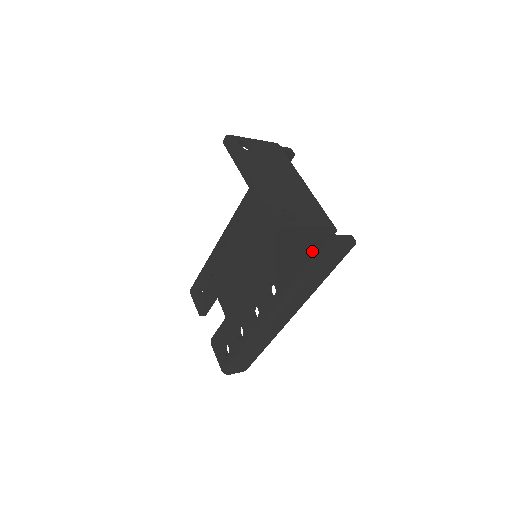
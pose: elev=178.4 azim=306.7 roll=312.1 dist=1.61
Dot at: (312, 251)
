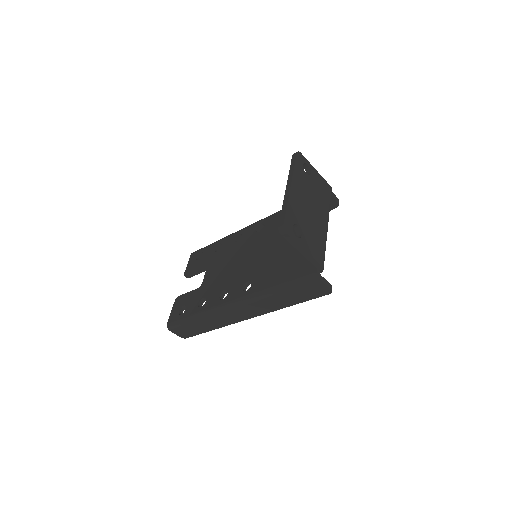
Dot at: (295, 274)
